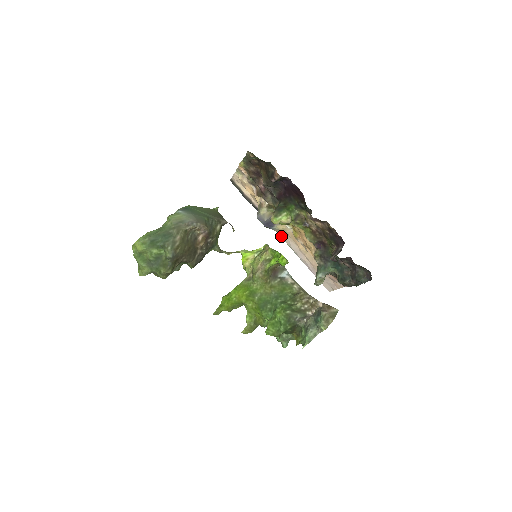
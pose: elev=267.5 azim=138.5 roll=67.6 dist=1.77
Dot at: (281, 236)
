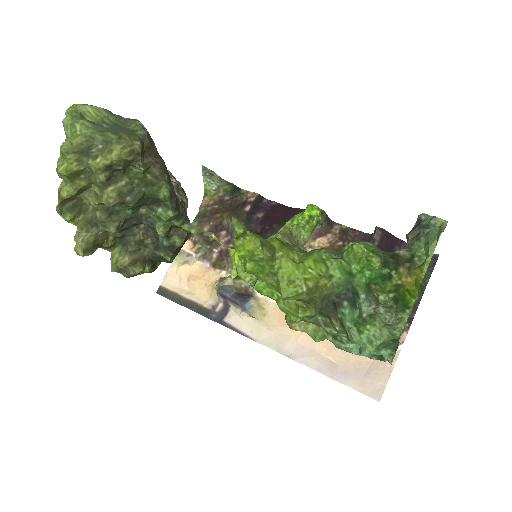
Dot at: (257, 338)
